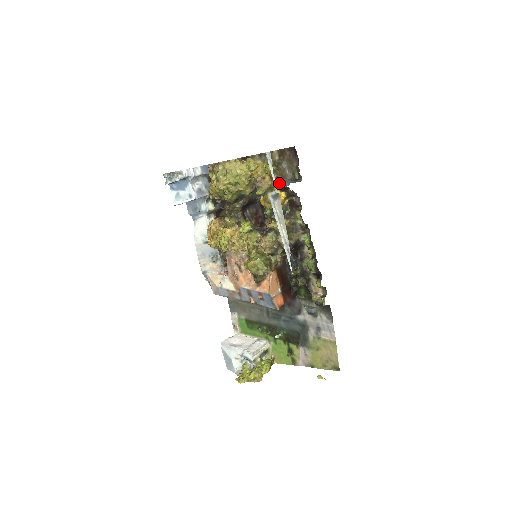
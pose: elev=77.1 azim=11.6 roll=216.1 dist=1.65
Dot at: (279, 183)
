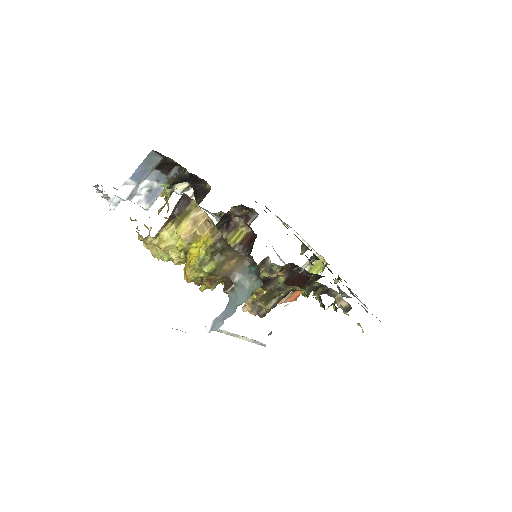
Dot at: (225, 292)
